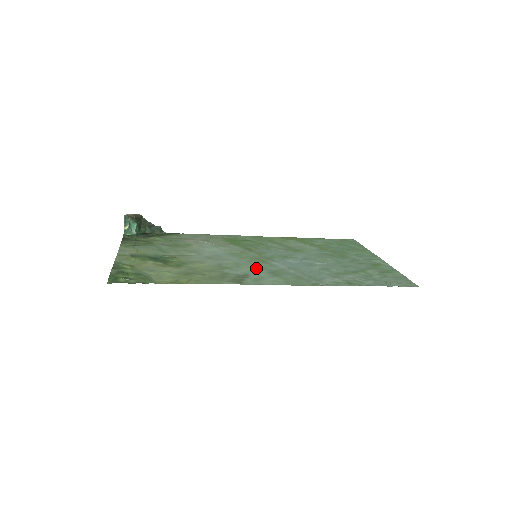
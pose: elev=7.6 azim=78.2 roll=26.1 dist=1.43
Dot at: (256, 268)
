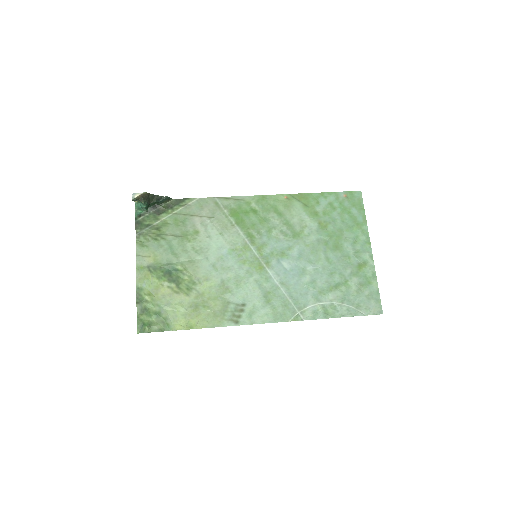
Dot at: (253, 287)
